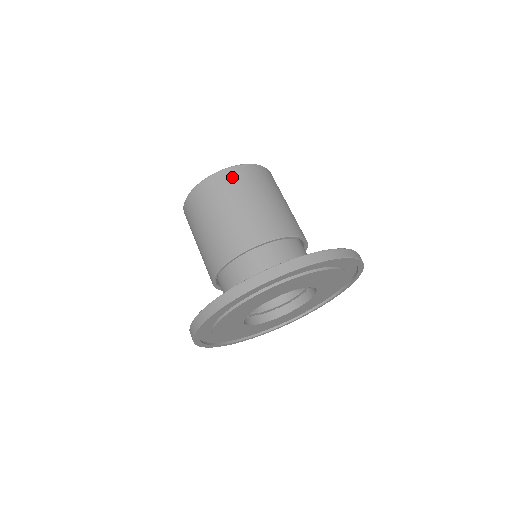
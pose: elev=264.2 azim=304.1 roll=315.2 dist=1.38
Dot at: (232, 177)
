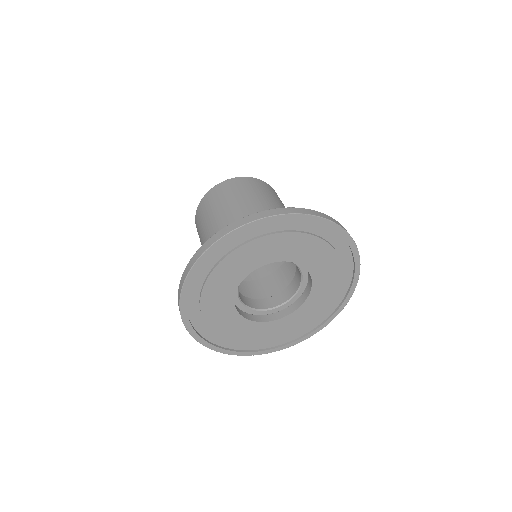
Dot at: (241, 182)
